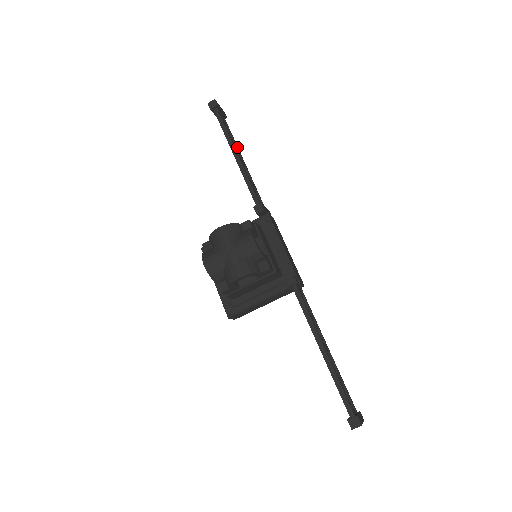
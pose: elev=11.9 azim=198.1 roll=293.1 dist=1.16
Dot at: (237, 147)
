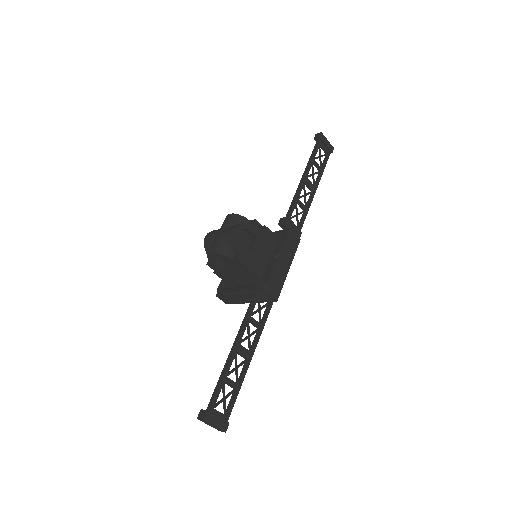
Dot at: (319, 176)
